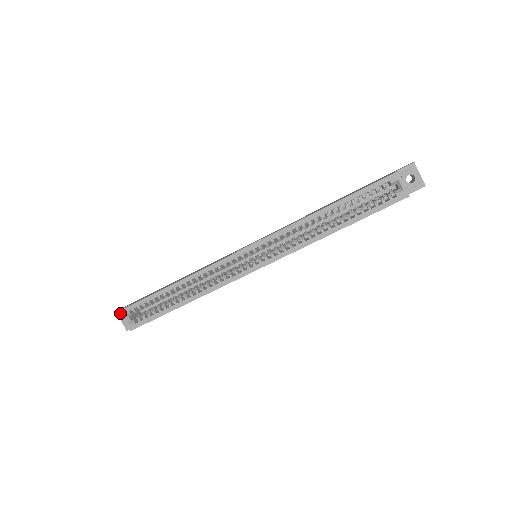
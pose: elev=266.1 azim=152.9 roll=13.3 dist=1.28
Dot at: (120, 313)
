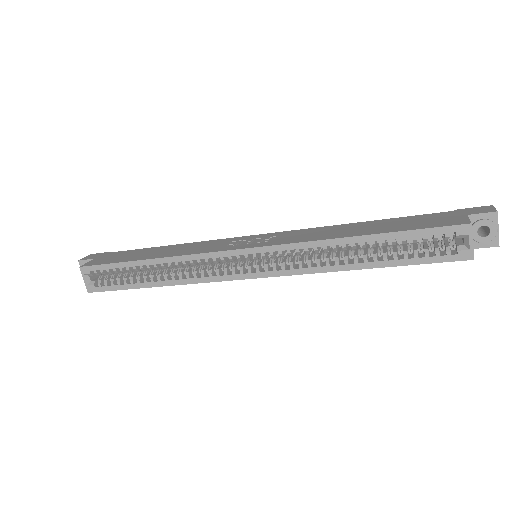
Dot at: (82, 264)
